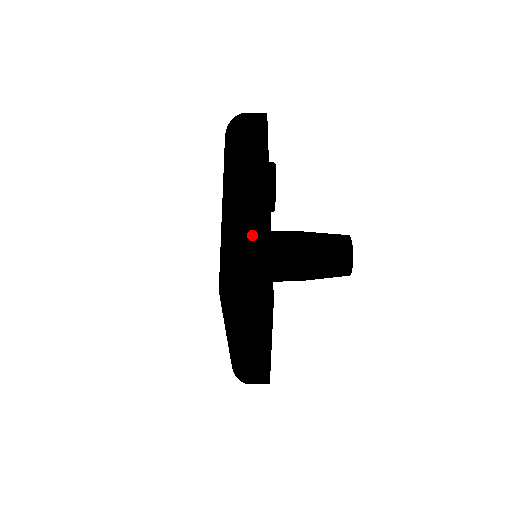
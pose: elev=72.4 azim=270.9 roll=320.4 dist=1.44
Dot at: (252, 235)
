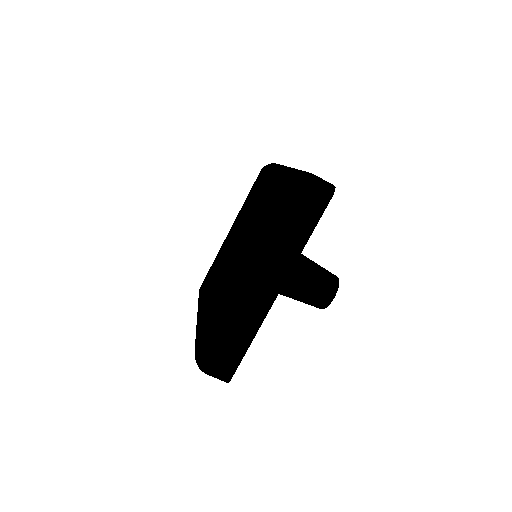
Dot at: (241, 329)
